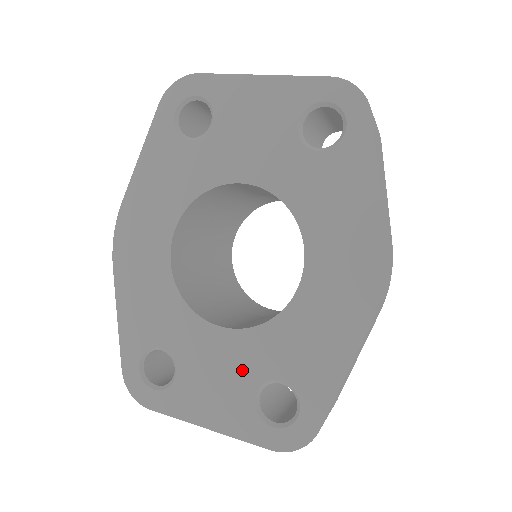
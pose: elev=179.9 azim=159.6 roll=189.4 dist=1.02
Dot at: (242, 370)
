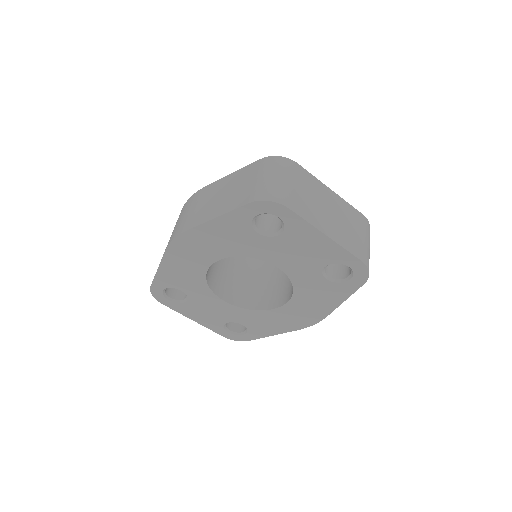
Dot at: (225, 315)
